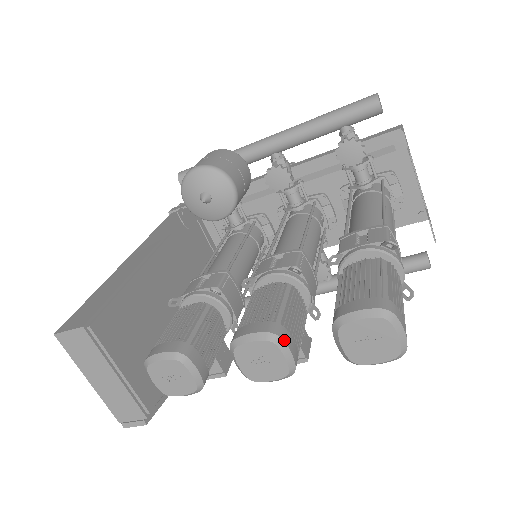
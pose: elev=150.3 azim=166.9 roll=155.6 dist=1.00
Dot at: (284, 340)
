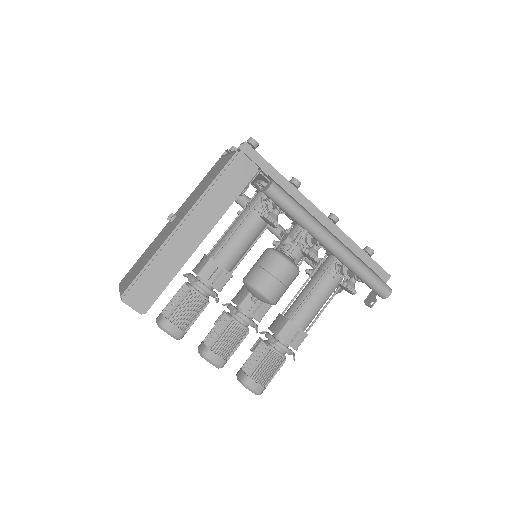
Dot at: occluded
